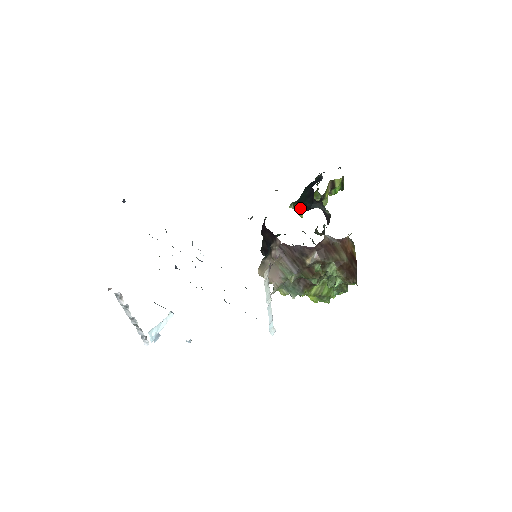
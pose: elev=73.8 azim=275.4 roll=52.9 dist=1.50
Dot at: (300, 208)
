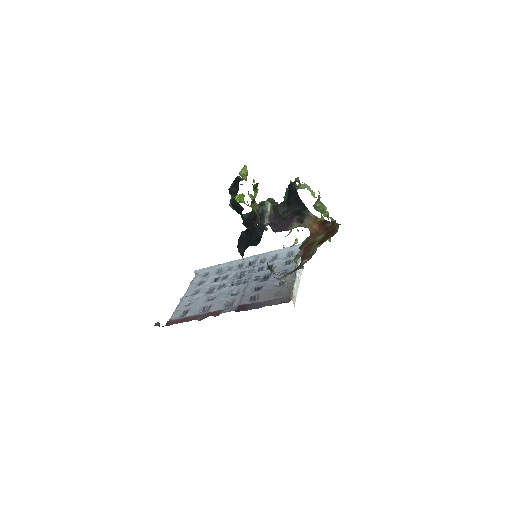
Dot at: occluded
